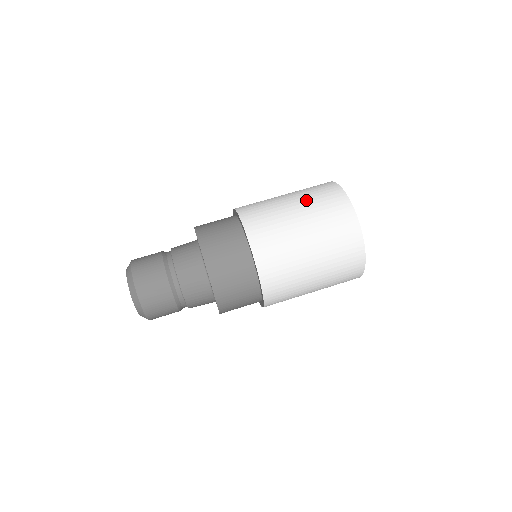
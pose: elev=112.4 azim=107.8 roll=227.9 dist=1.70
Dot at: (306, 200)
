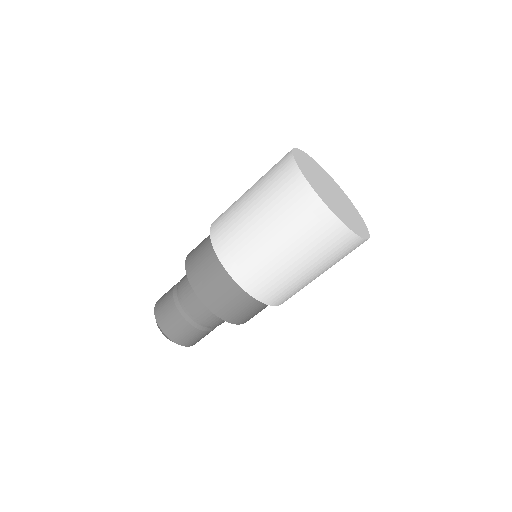
Dot at: (260, 188)
